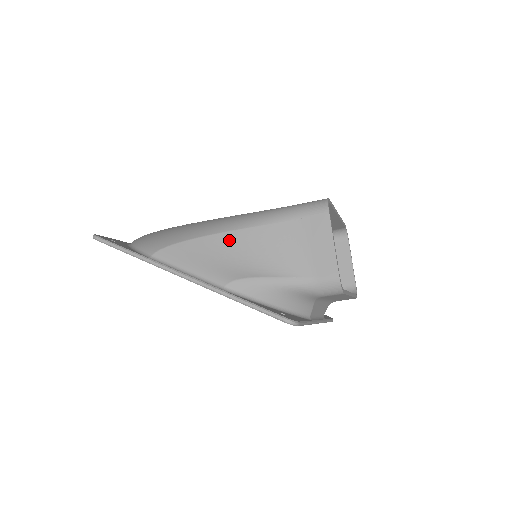
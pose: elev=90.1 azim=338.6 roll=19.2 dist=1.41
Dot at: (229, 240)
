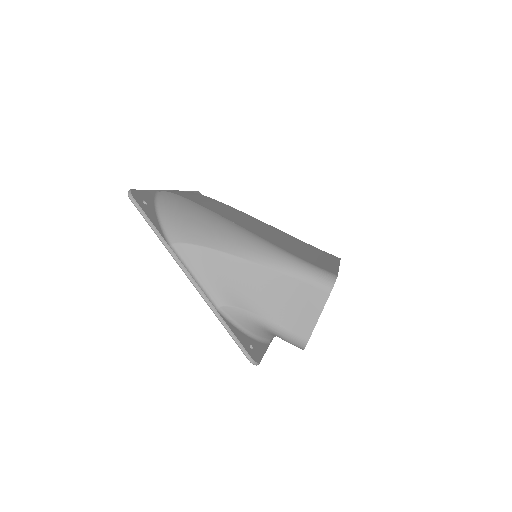
Dot at: (242, 267)
